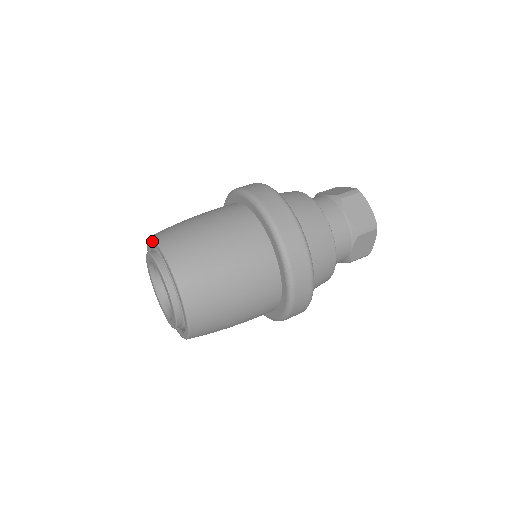
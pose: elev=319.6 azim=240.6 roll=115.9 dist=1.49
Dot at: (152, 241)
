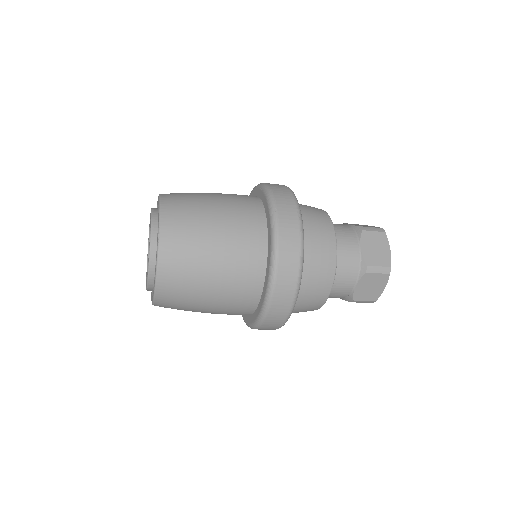
Dot at: occluded
